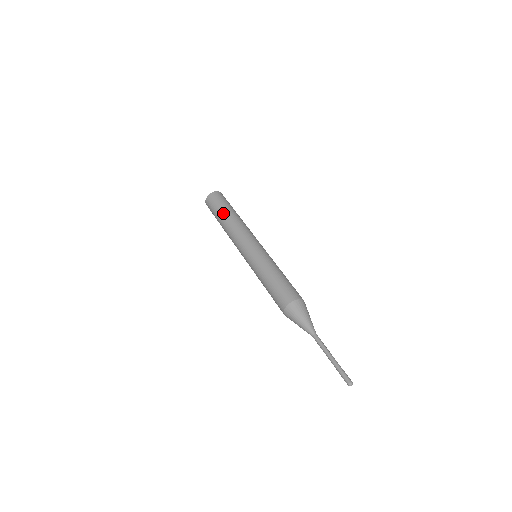
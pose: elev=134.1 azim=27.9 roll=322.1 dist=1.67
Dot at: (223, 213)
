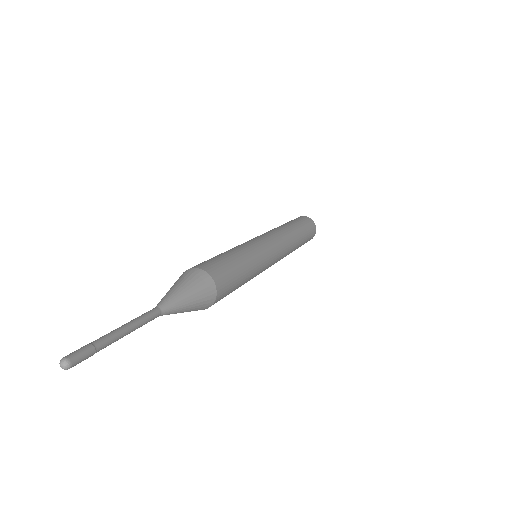
Dot at: (293, 223)
